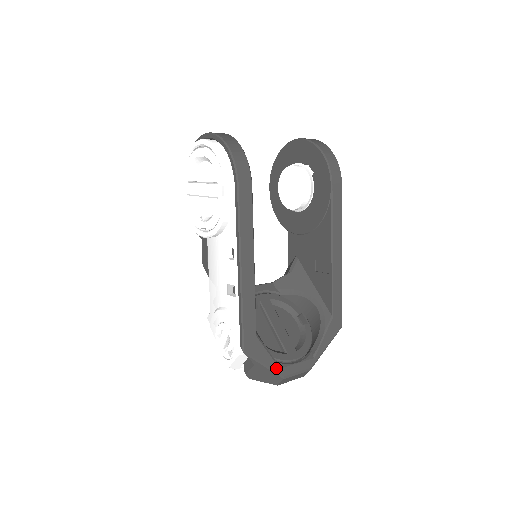
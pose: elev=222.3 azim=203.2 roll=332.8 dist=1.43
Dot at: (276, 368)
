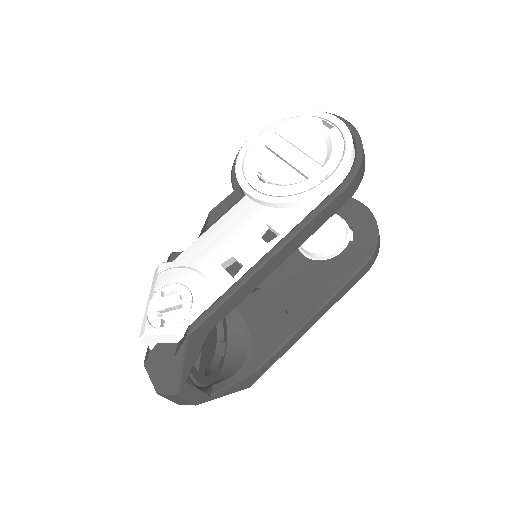
Dot at: (184, 378)
